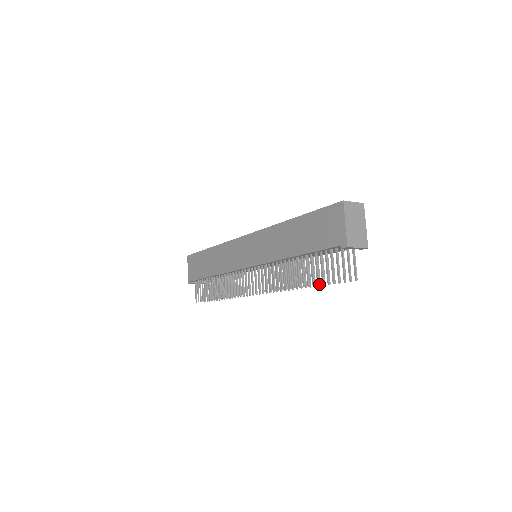
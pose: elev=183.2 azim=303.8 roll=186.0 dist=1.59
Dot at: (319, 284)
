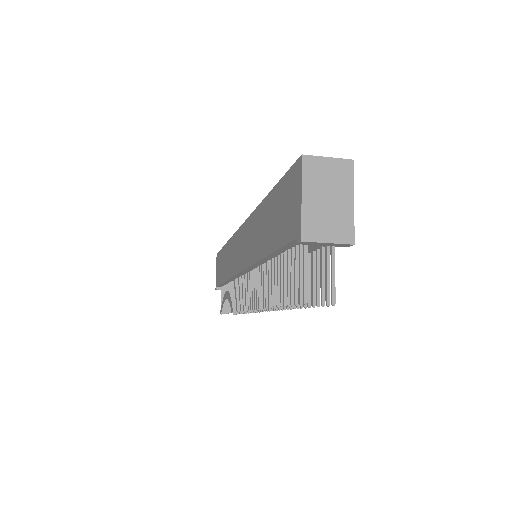
Dot at: occluded
